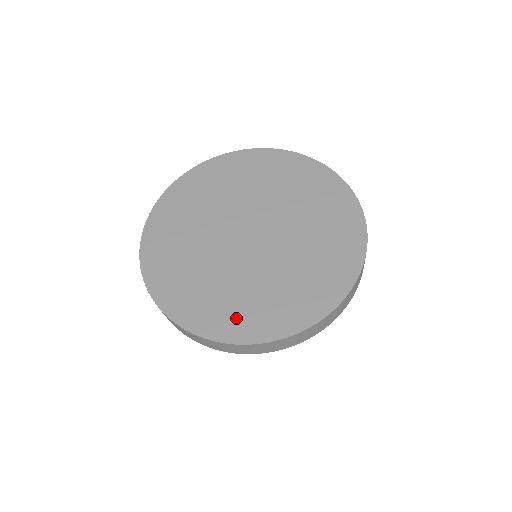
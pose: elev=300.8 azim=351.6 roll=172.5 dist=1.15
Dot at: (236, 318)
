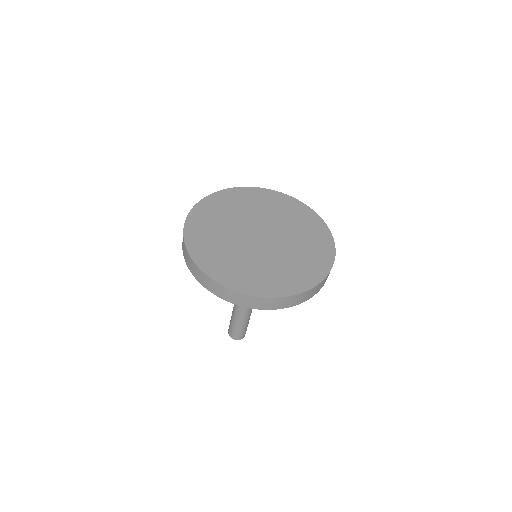
Dot at: (229, 272)
